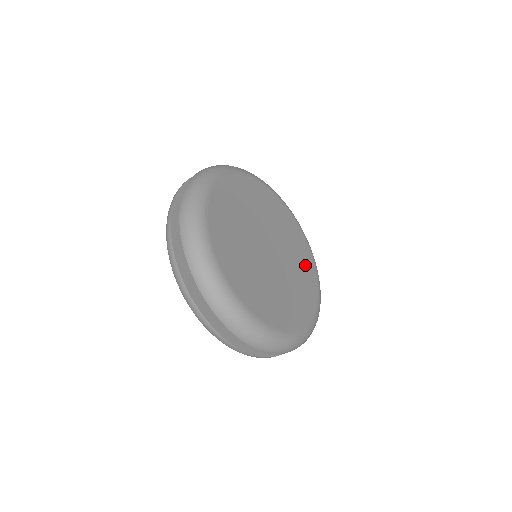
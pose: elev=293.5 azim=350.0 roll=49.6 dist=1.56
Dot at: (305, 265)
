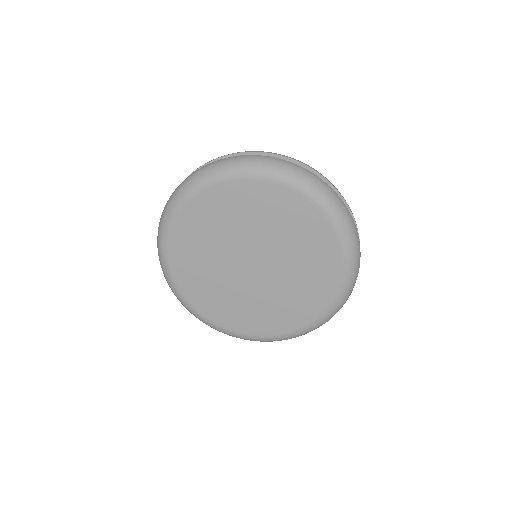
Dot at: (319, 274)
